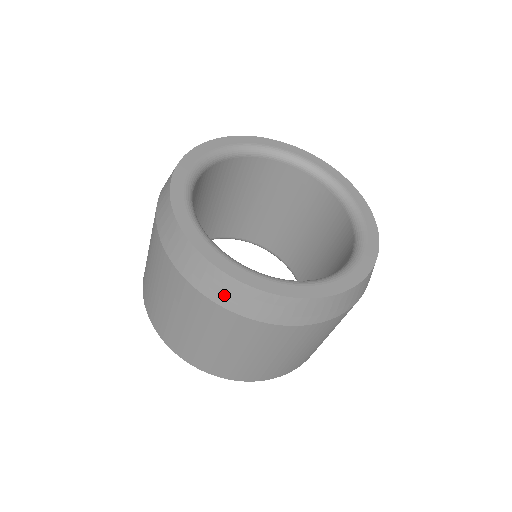
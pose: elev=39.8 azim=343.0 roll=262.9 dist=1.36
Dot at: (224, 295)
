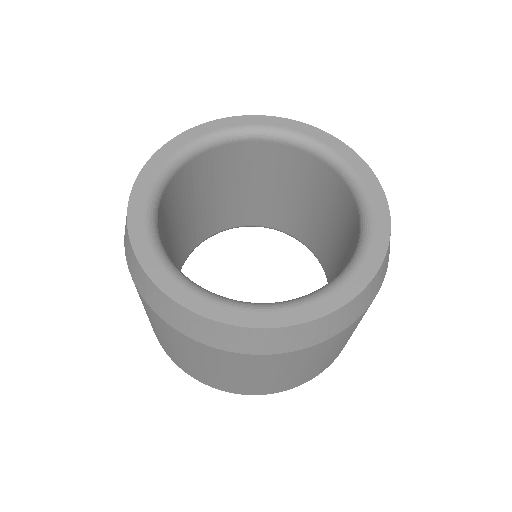
Dot at: (137, 278)
